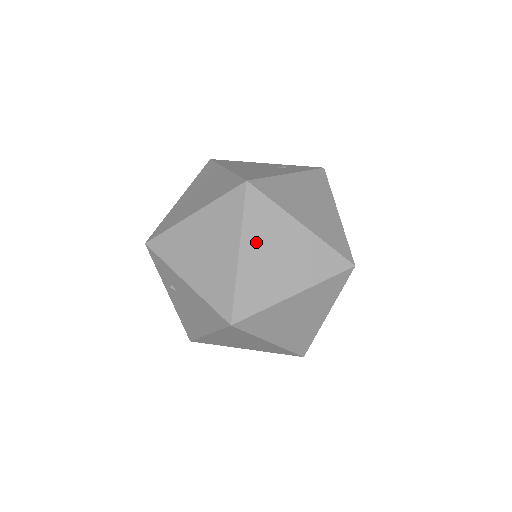
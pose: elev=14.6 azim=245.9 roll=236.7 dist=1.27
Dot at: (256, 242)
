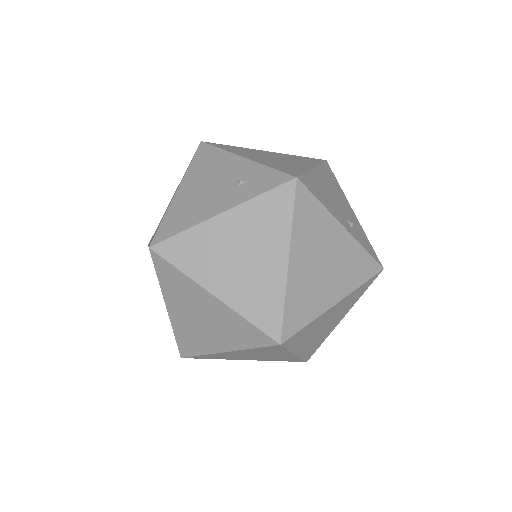
Dot at: (177, 302)
